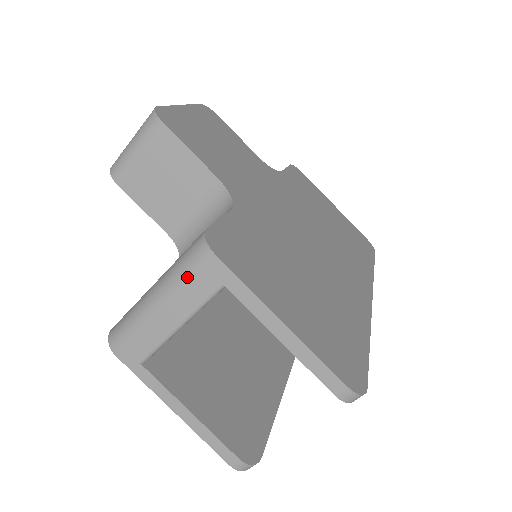
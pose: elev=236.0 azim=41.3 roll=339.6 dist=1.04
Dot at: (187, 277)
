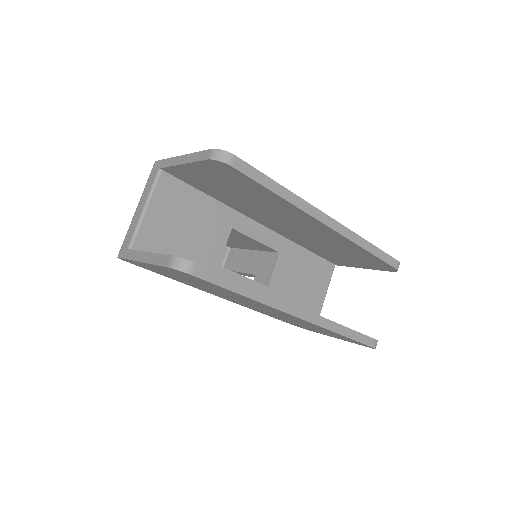
Dot at: (147, 182)
